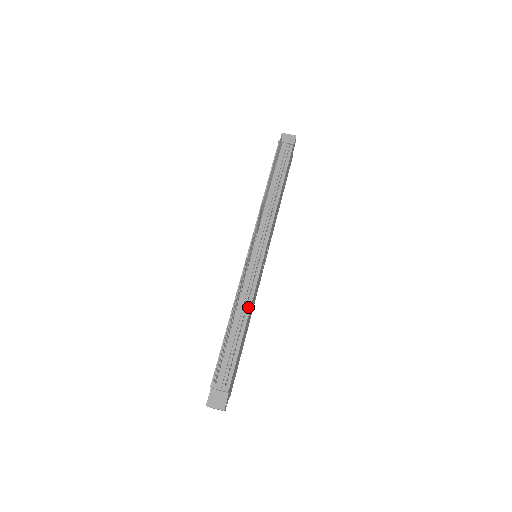
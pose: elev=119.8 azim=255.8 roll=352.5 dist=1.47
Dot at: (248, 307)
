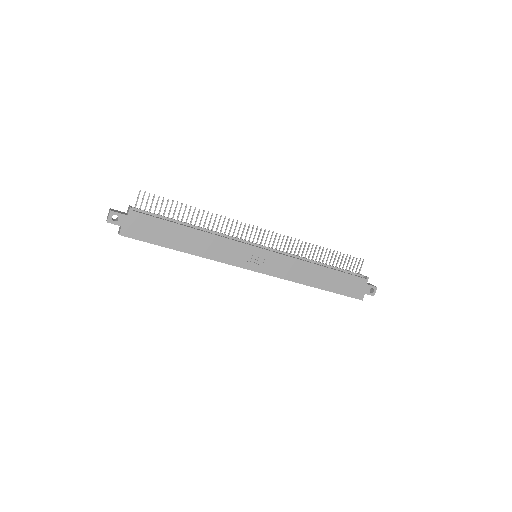
Dot at: (210, 233)
